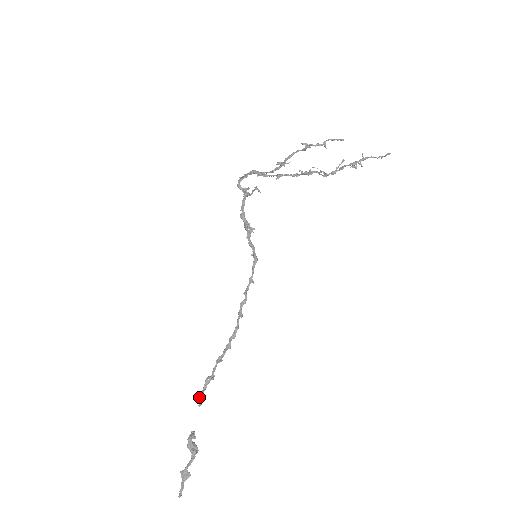
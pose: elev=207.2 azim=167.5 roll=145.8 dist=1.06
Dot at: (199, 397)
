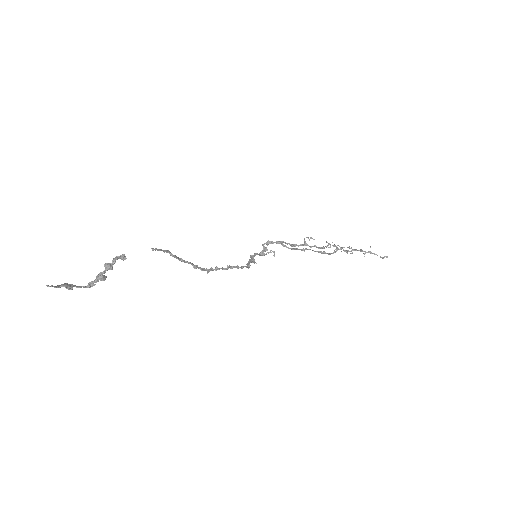
Dot at: (156, 248)
